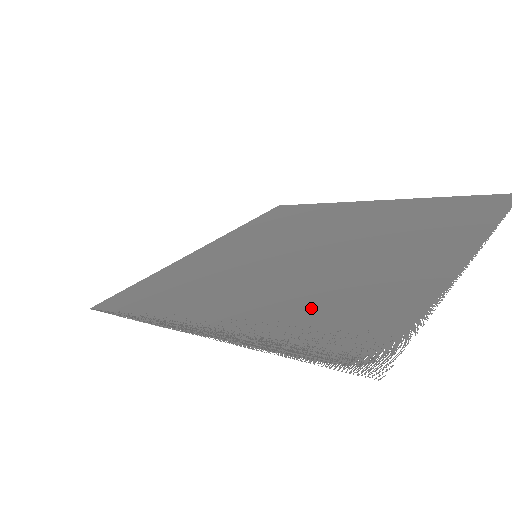
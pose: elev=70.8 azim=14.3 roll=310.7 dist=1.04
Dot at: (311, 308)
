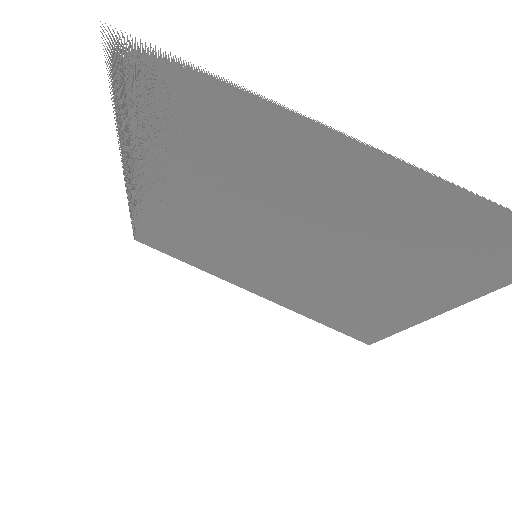
Dot at: occluded
